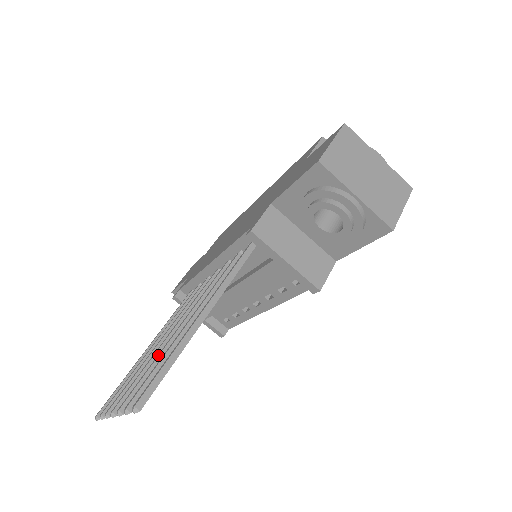
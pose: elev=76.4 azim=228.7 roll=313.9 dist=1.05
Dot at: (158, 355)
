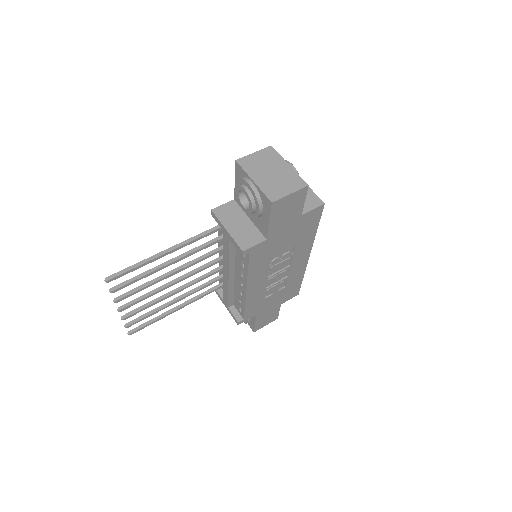
Dot at: (150, 281)
